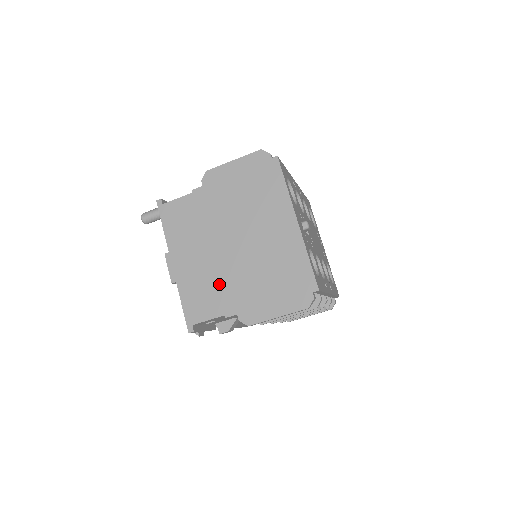
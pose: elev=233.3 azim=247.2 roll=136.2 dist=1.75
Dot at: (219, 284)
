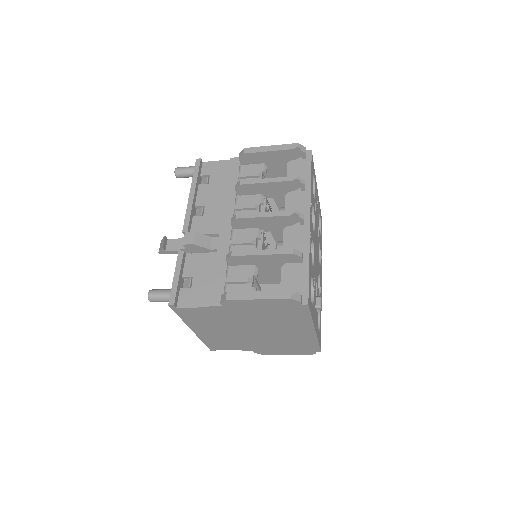
Dot at: (238, 342)
